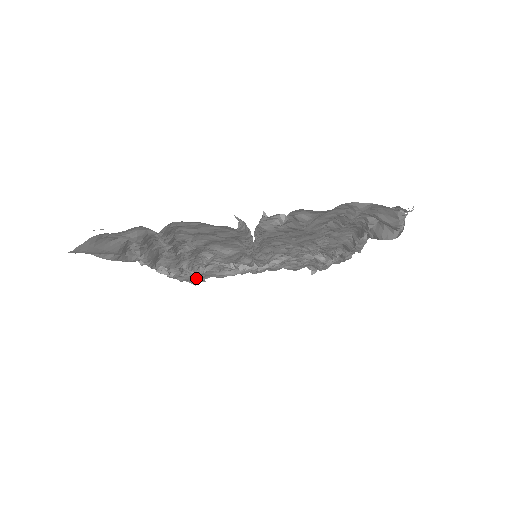
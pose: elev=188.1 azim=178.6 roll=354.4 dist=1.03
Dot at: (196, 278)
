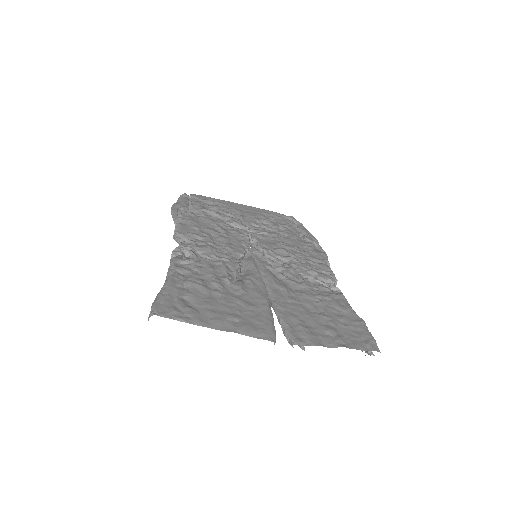
Dot at: occluded
